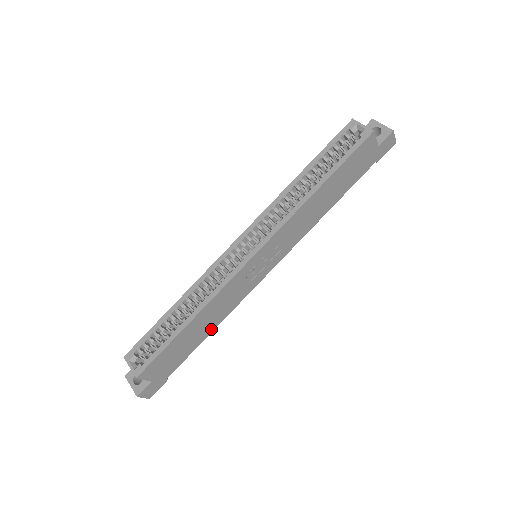
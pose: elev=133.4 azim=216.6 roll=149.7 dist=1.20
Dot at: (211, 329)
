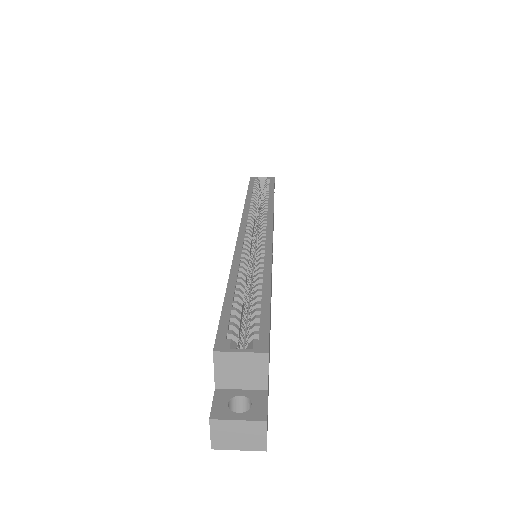
Dot at: (270, 327)
